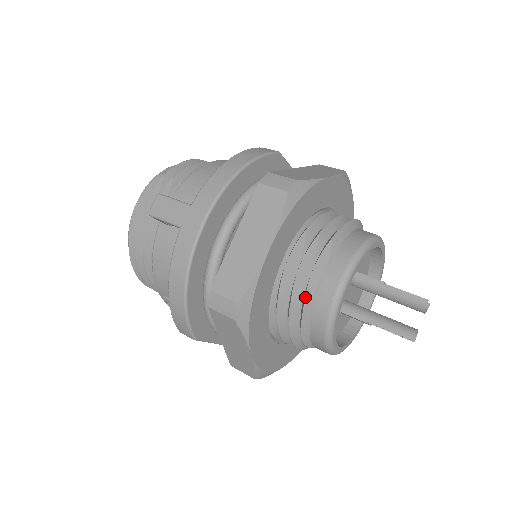
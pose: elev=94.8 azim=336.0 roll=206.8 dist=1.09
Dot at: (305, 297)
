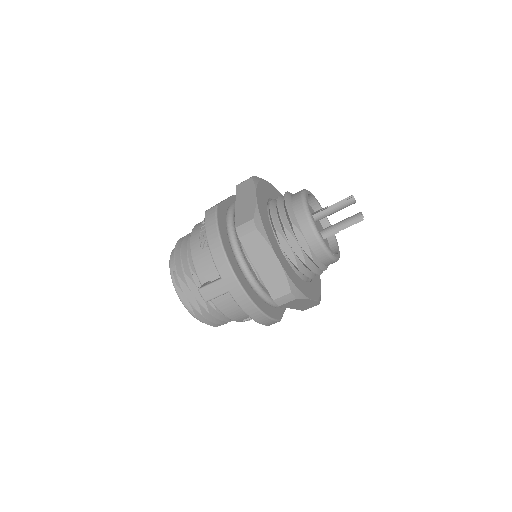
Dot at: (309, 256)
